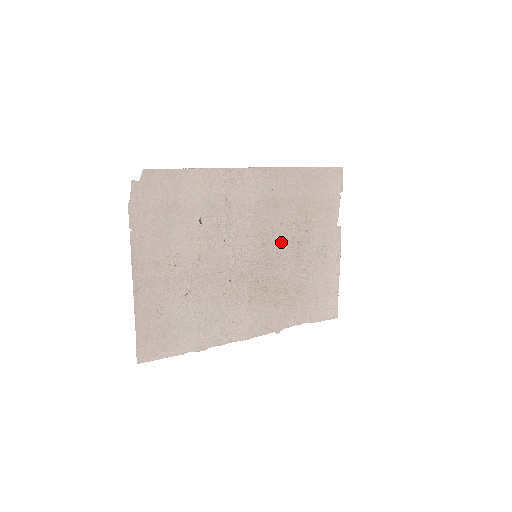
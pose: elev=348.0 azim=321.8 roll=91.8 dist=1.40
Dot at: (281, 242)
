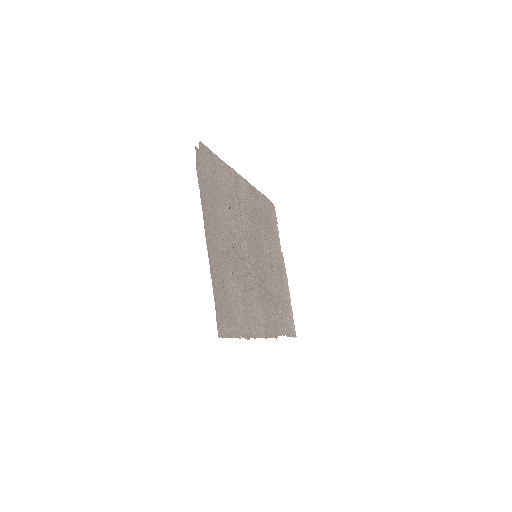
Dot at: (263, 250)
